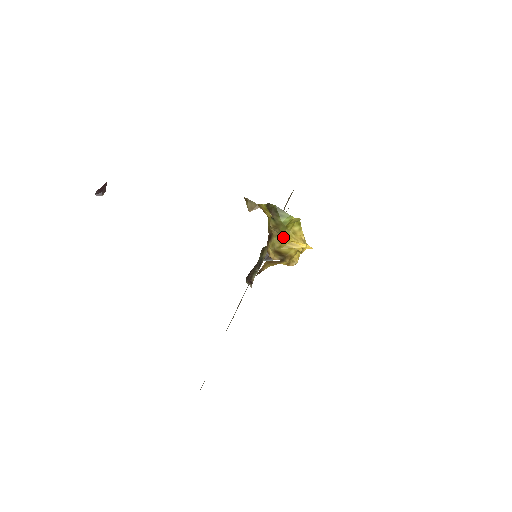
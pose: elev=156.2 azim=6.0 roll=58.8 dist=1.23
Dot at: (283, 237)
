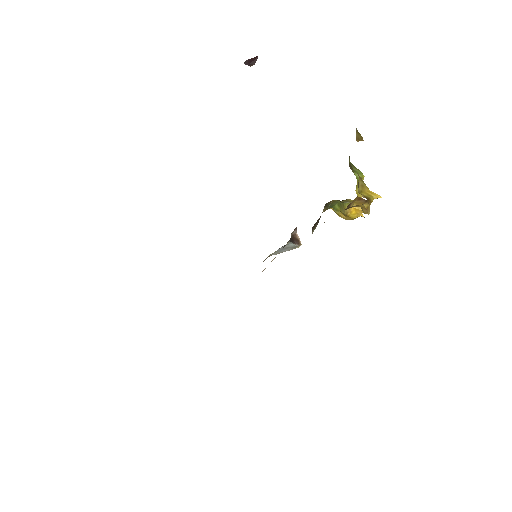
Dot at: occluded
